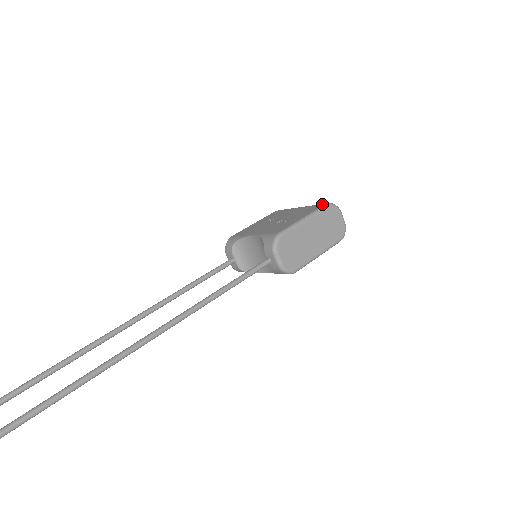
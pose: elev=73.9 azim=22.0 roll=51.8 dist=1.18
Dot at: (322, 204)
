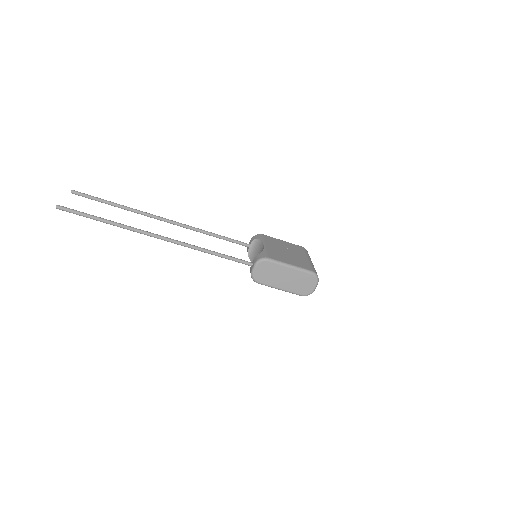
Dot at: (312, 269)
